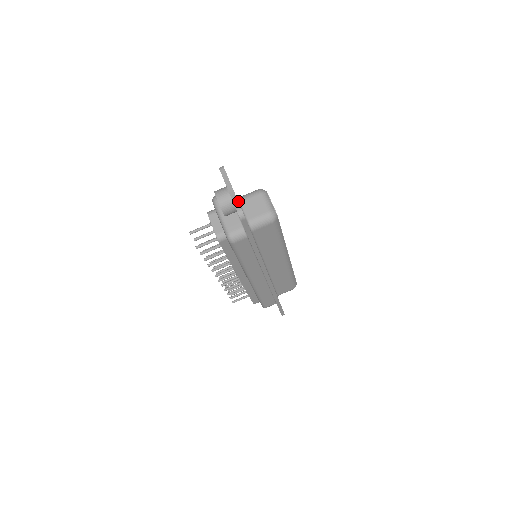
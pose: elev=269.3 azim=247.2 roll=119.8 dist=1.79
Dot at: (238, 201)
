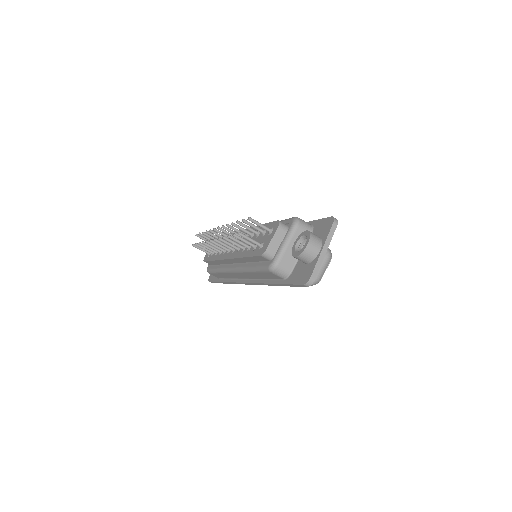
Dot at: occluded
